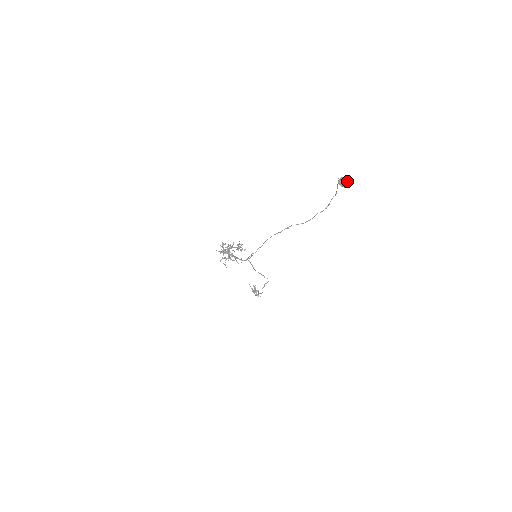
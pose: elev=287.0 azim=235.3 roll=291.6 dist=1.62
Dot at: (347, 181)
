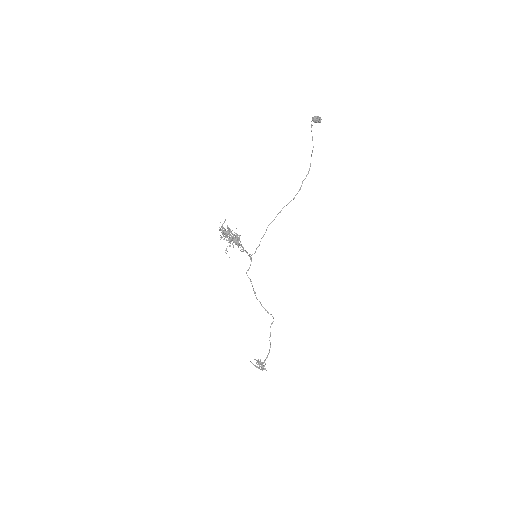
Dot at: occluded
